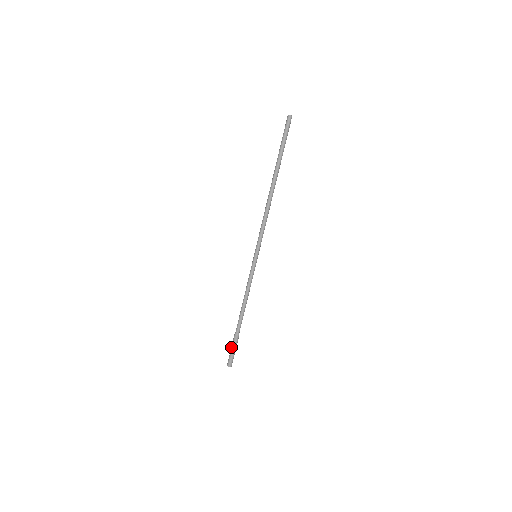
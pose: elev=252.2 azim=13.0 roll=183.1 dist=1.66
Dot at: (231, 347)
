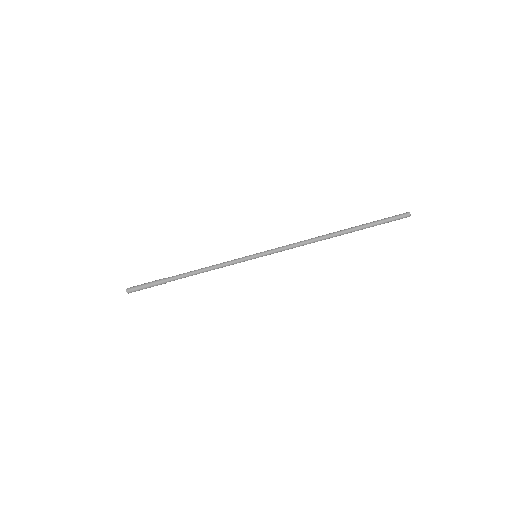
Dot at: (148, 283)
